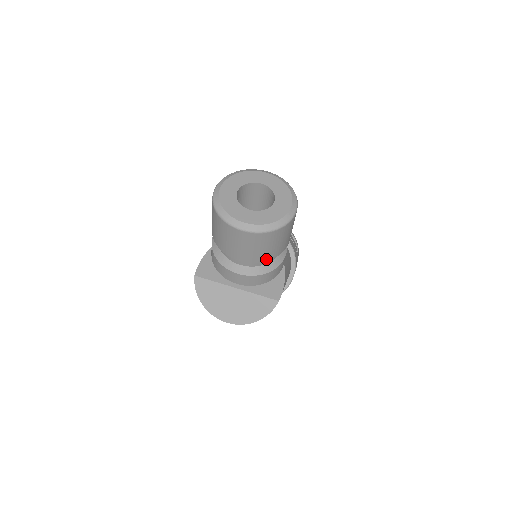
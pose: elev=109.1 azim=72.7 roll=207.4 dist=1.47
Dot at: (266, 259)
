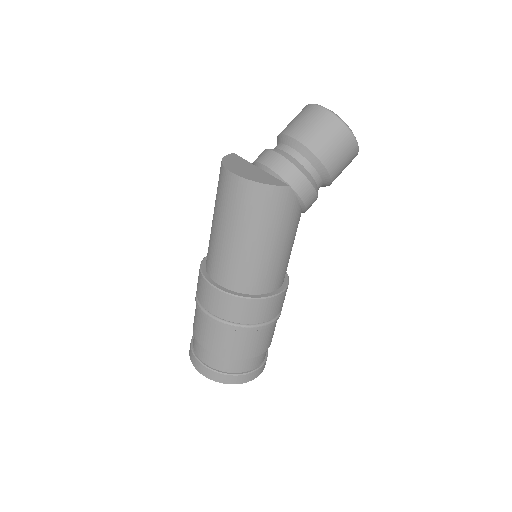
Dot at: (312, 148)
